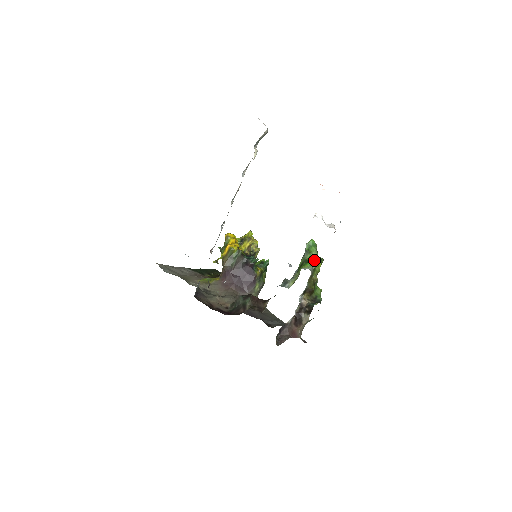
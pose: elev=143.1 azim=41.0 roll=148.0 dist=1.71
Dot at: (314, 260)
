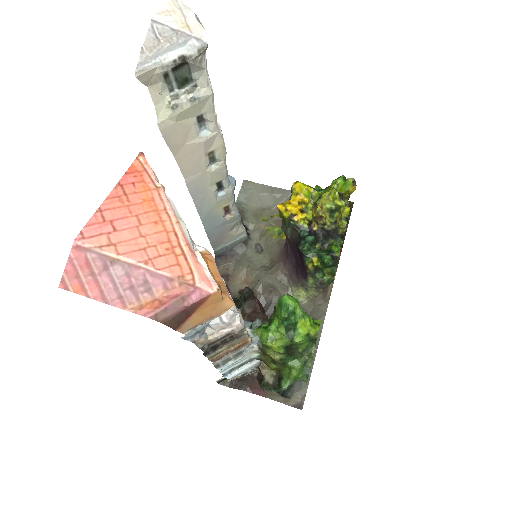
Dot at: (269, 333)
